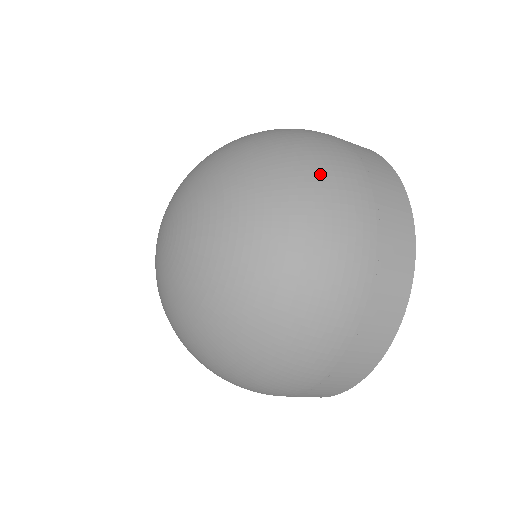
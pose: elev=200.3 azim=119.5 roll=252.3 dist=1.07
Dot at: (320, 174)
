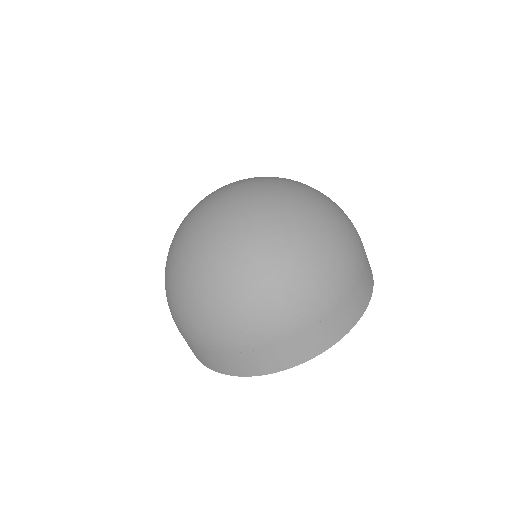
Dot at: occluded
